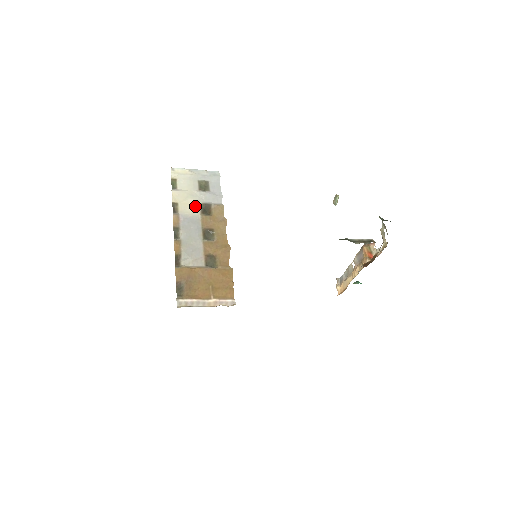
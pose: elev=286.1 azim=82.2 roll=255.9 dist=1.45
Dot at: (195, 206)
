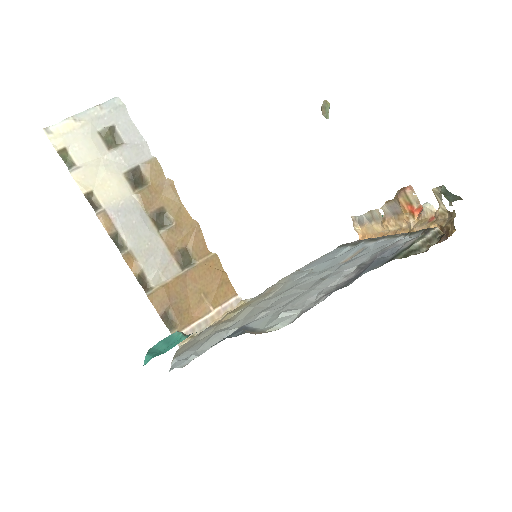
Dot at: (118, 182)
